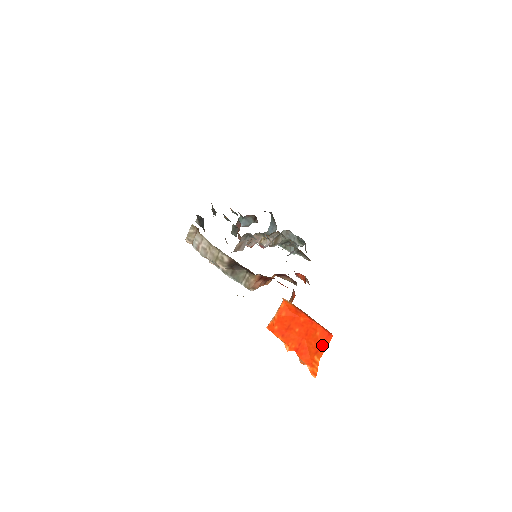
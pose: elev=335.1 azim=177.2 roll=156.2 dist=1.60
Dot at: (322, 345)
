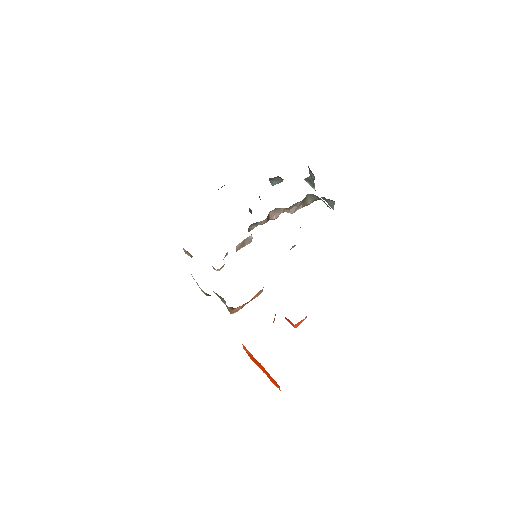
Dot at: (277, 385)
